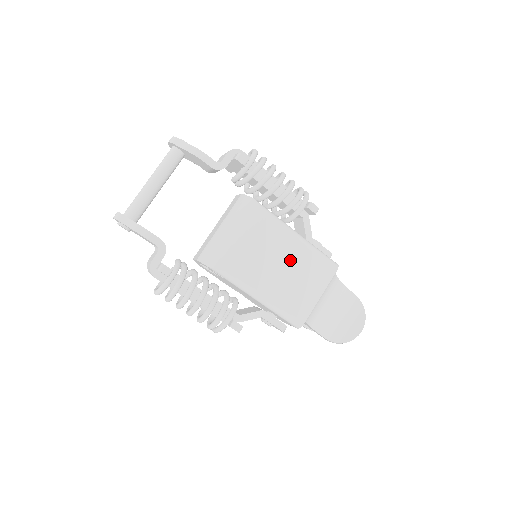
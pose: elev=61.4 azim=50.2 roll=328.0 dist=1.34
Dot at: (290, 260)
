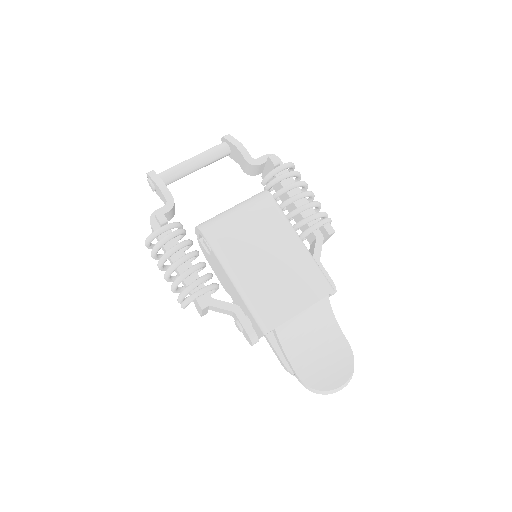
Dot at: (283, 259)
